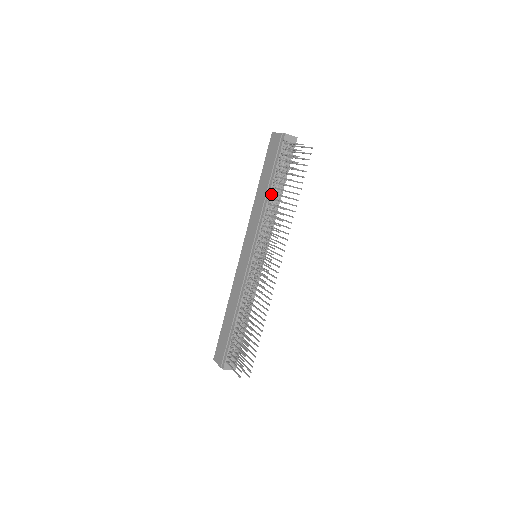
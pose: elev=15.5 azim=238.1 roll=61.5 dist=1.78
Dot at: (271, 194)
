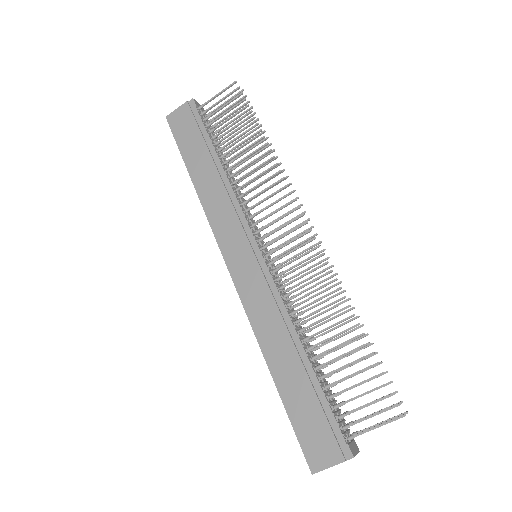
Dot at: (223, 166)
